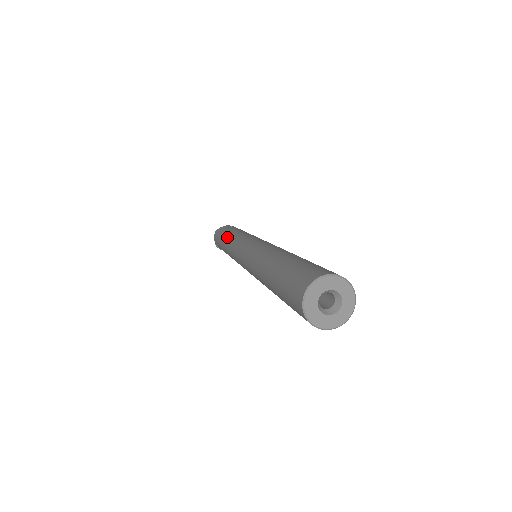
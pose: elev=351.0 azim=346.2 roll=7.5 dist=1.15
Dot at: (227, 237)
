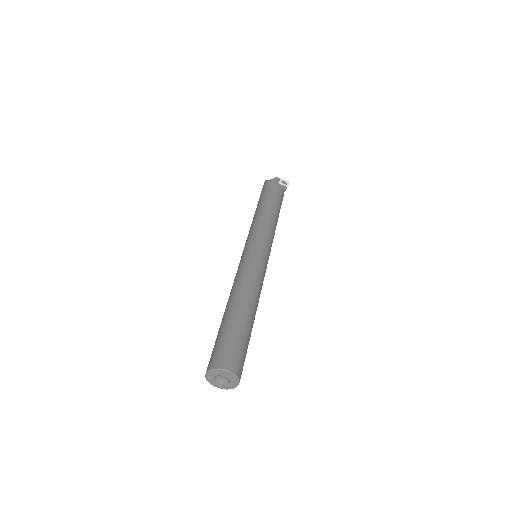
Dot at: (257, 211)
